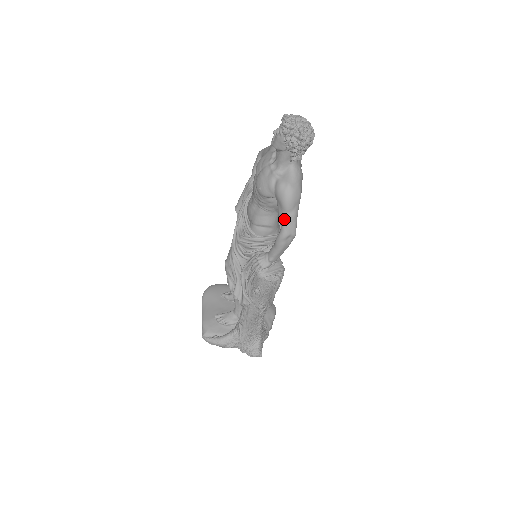
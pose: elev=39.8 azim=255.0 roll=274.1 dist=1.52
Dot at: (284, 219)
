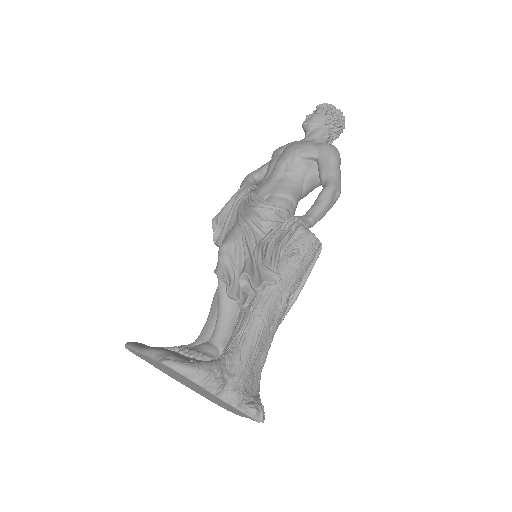
Dot at: (332, 171)
